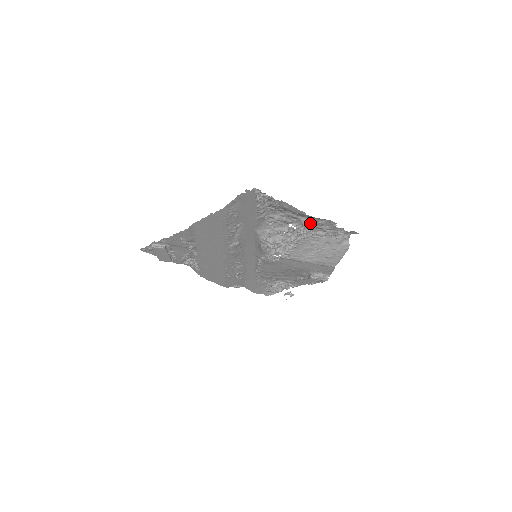
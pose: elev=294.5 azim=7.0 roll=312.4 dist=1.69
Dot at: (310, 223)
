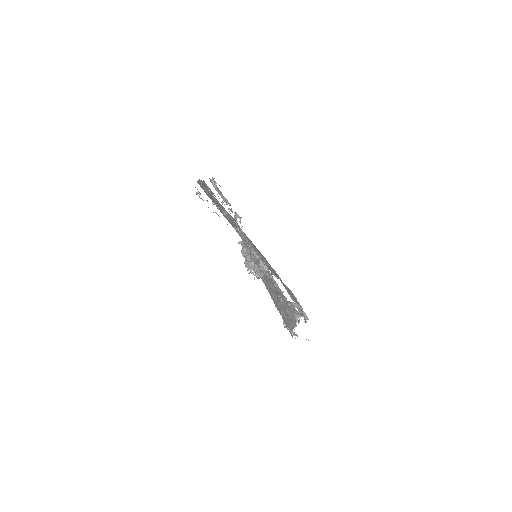
Dot at: (256, 262)
